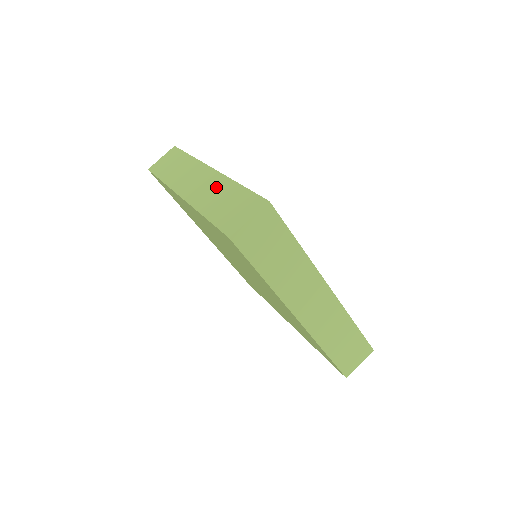
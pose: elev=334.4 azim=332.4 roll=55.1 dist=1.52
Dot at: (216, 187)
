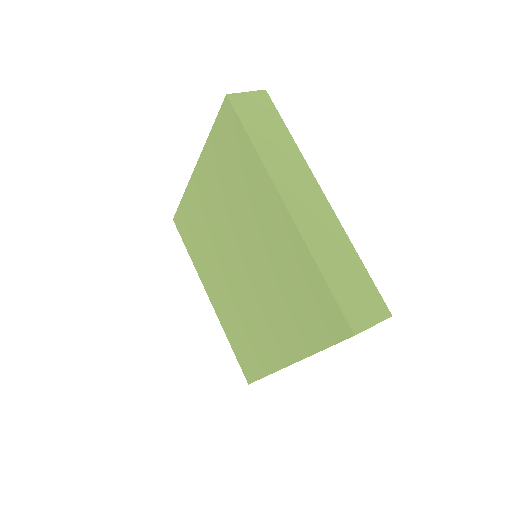
Dot at: occluded
